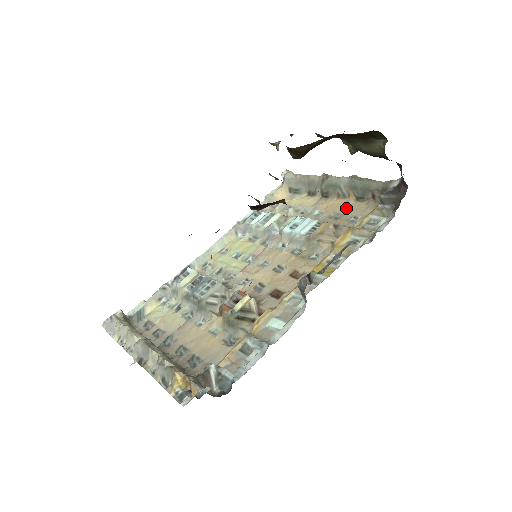
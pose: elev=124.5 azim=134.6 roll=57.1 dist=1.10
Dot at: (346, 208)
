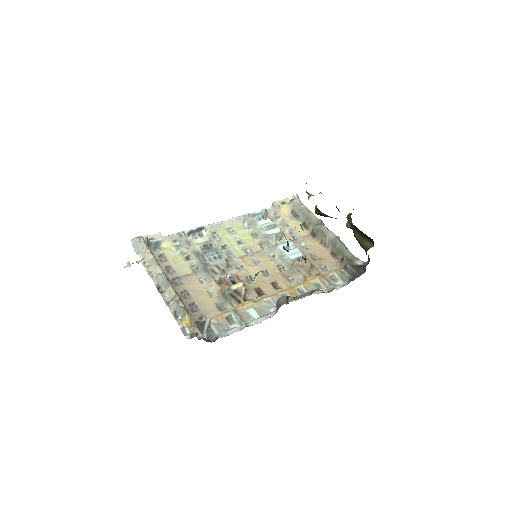
Dot at: (323, 255)
